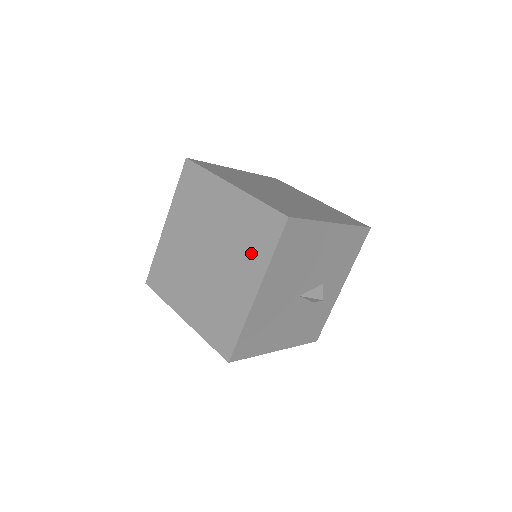
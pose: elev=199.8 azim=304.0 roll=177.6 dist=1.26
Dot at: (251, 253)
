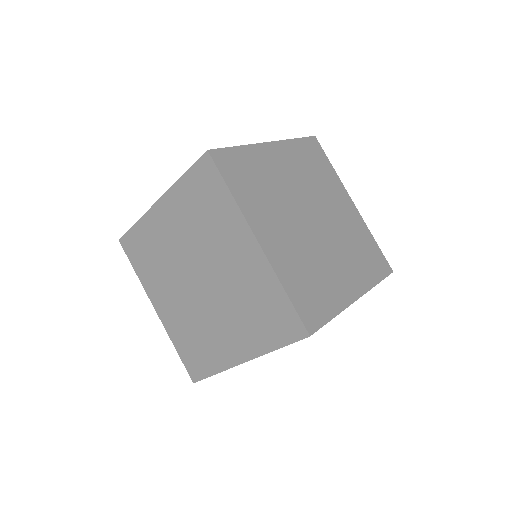
Dot at: (252, 327)
